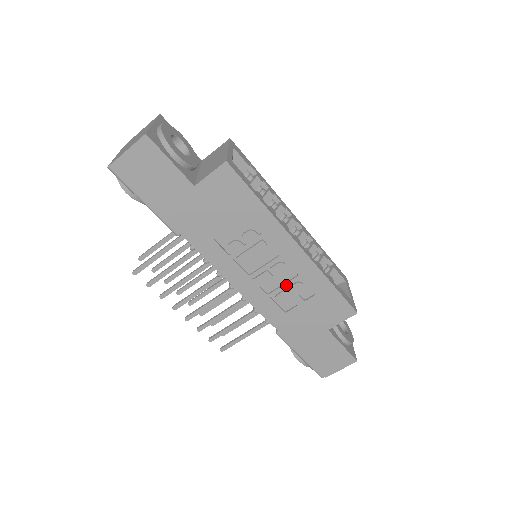
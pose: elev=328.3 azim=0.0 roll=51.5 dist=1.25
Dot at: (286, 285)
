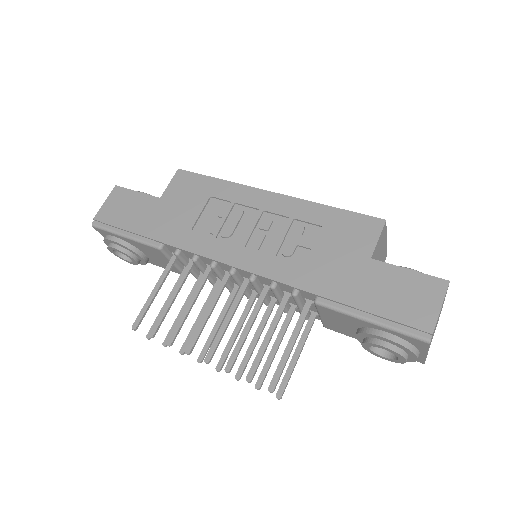
Dot at: (284, 234)
